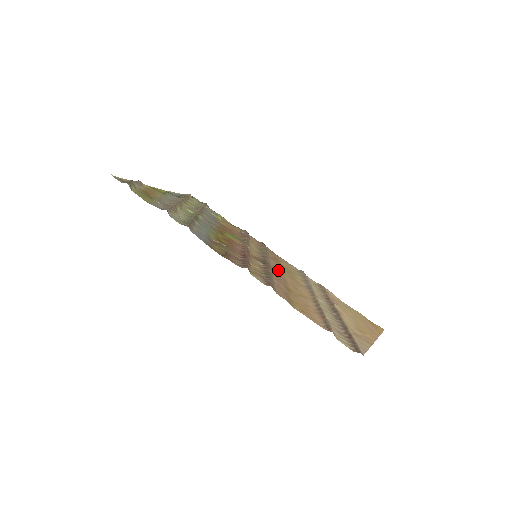
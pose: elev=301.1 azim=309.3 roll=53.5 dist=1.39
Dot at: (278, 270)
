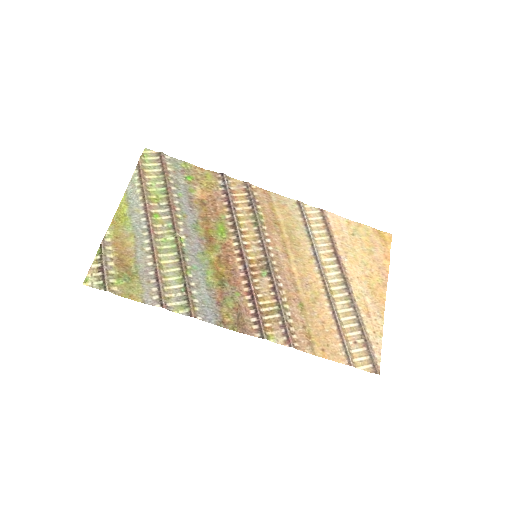
Dot at: (282, 261)
